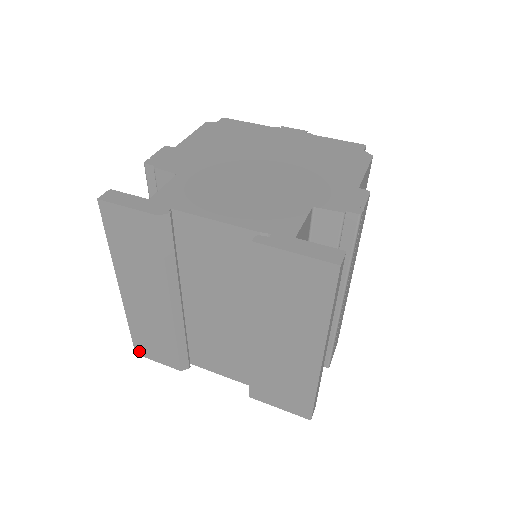
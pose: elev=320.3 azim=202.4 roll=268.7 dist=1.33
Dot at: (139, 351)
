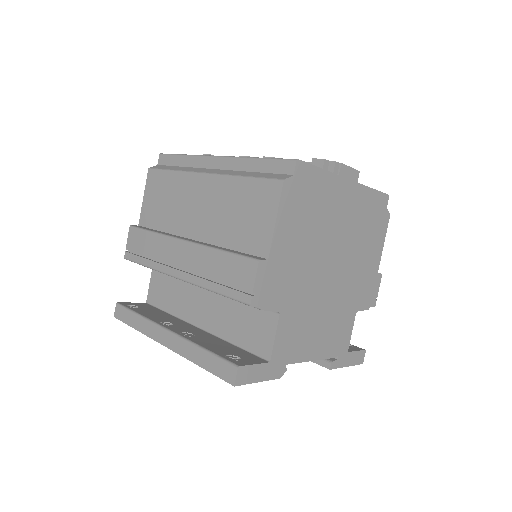
Dot at: occluded
